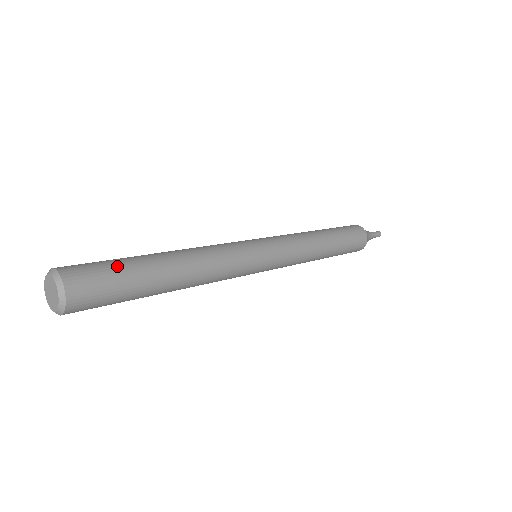
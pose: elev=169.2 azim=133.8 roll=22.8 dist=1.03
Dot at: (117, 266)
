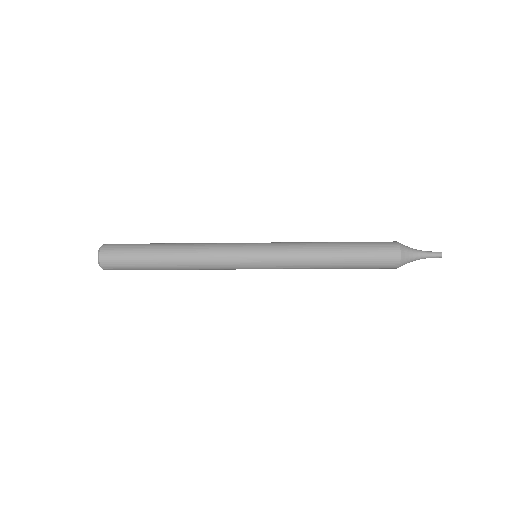
Dot at: (132, 253)
